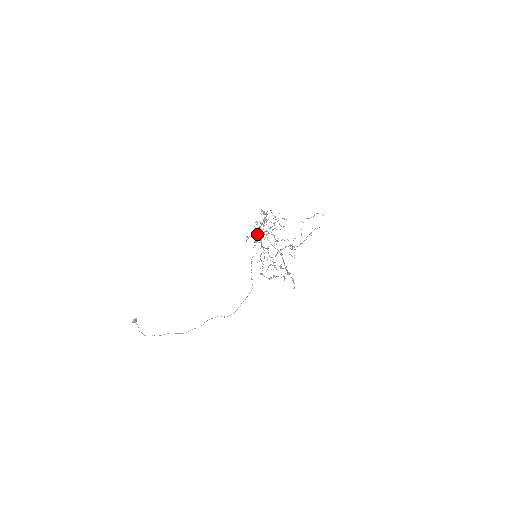
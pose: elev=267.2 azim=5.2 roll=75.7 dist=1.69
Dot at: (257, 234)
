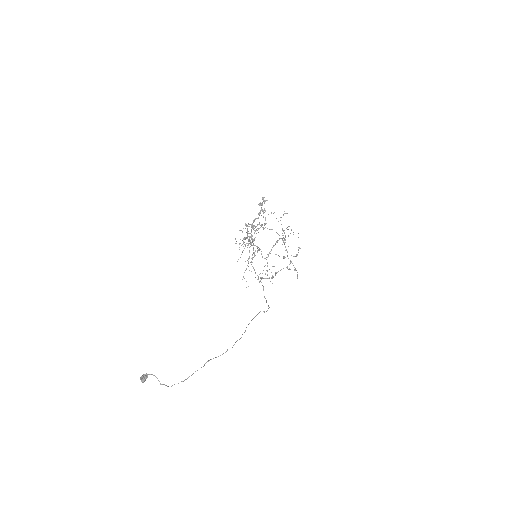
Dot at: occluded
